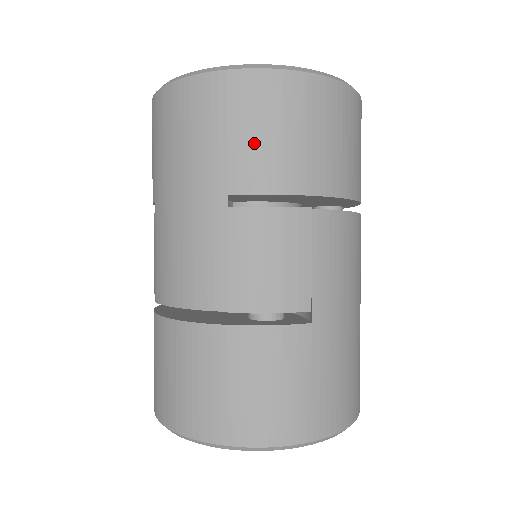
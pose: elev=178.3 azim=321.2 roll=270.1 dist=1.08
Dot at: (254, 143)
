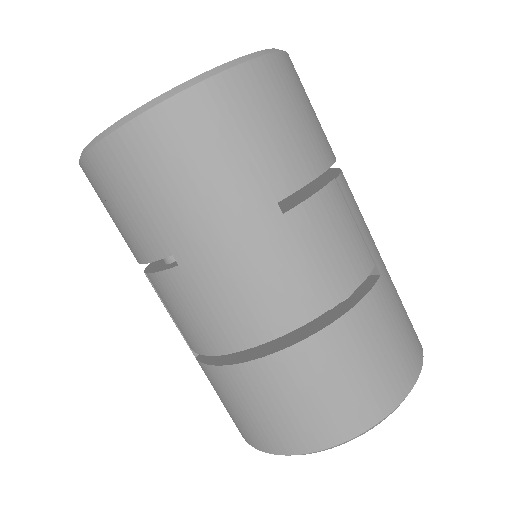
Dot at: (275, 141)
